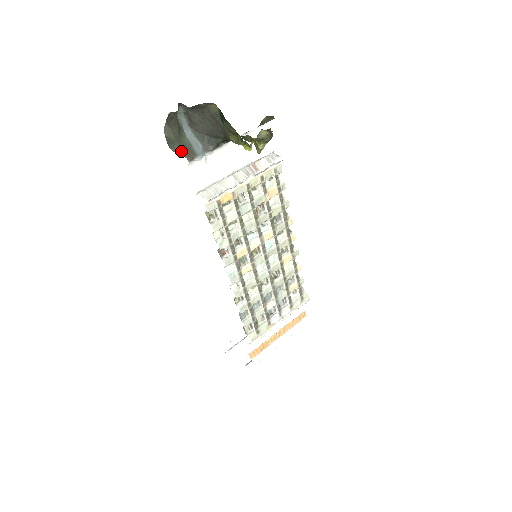
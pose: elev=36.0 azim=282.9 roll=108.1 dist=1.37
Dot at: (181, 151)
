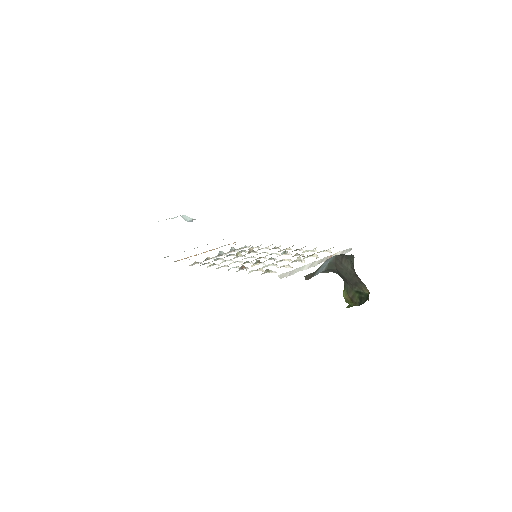
Dot at: (309, 275)
